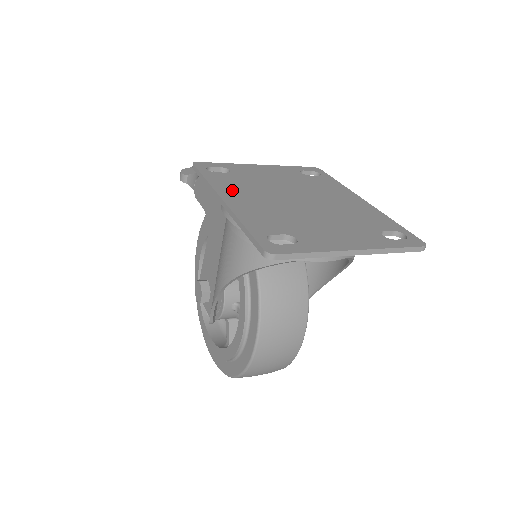
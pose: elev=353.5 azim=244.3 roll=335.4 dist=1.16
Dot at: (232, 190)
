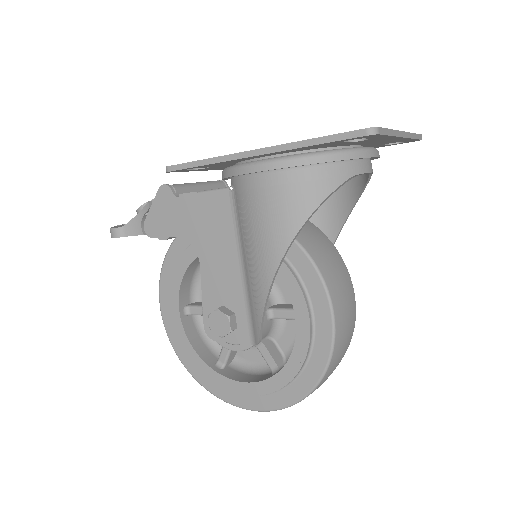
Dot at: occluded
